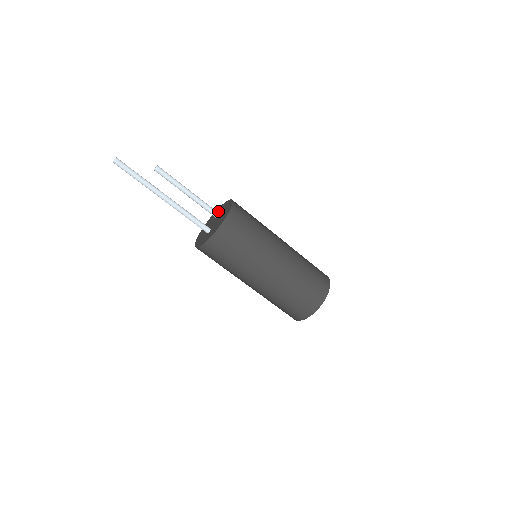
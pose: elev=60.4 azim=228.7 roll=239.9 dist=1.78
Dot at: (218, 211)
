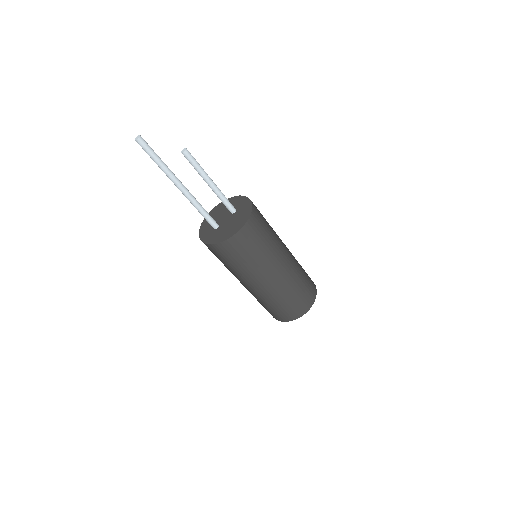
Dot at: (238, 203)
